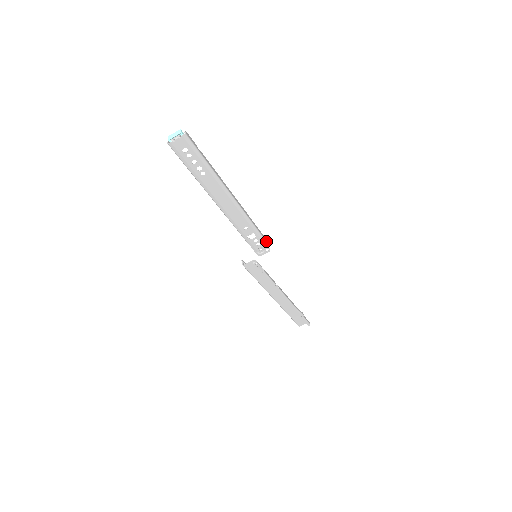
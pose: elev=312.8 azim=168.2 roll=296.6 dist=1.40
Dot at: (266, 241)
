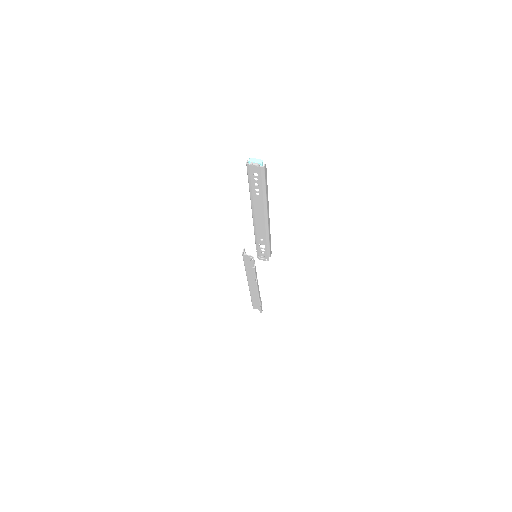
Dot at: (270, 254)
